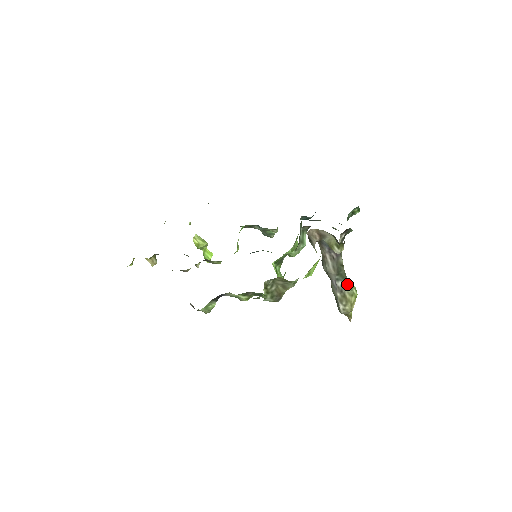
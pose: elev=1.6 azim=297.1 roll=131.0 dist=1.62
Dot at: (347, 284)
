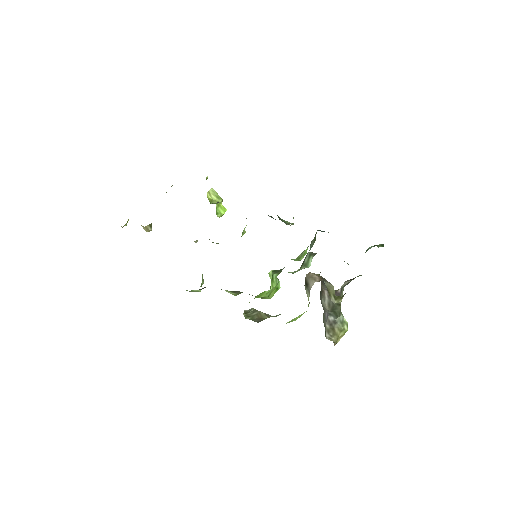
Dot at: (339, 320)
